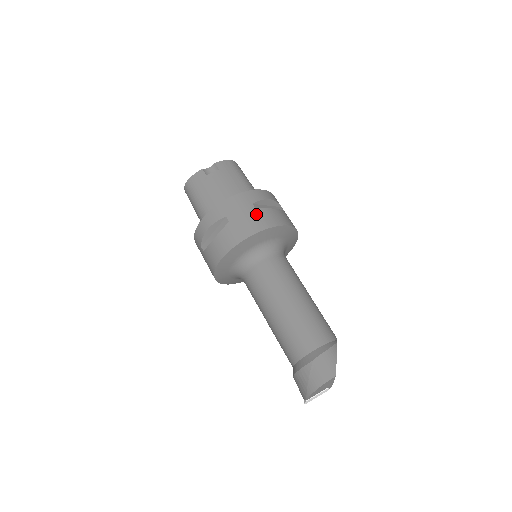
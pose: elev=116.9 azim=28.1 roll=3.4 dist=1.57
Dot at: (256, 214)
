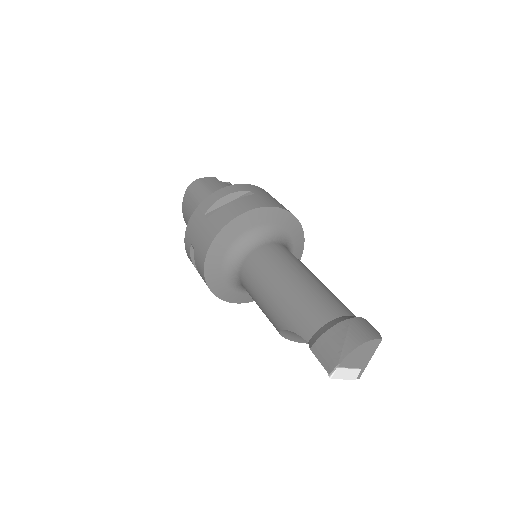
Dot at: occluded
